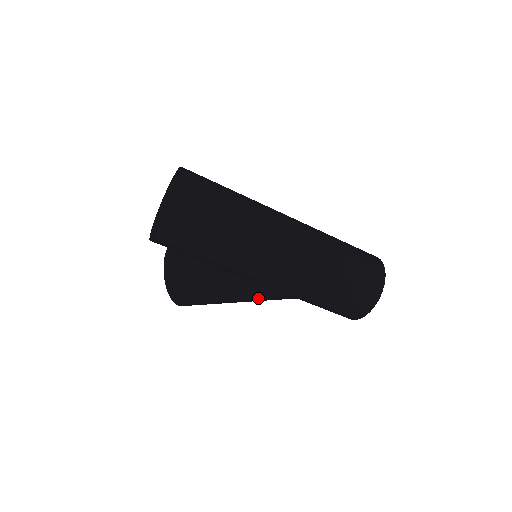
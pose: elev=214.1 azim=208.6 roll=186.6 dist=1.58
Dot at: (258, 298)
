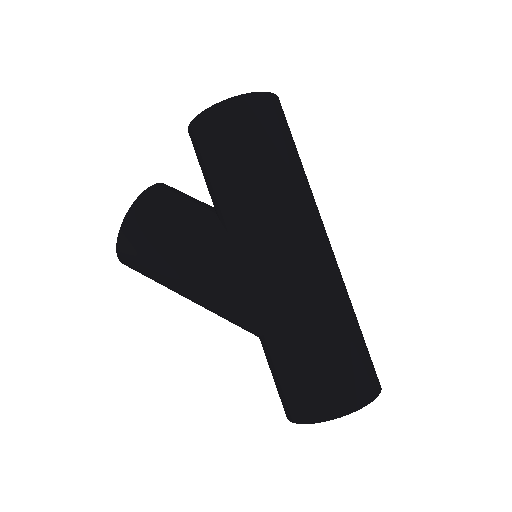
Dot at: (228, 289)
